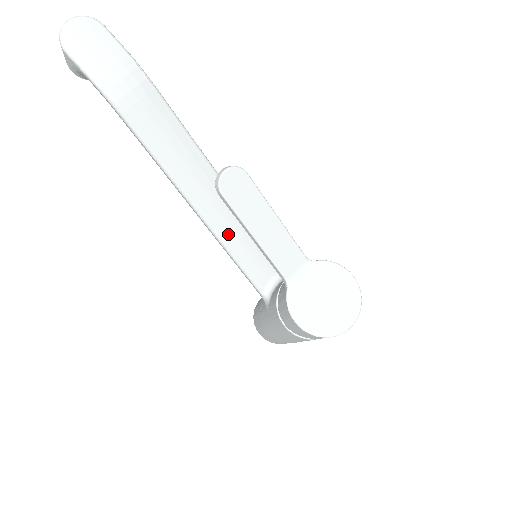
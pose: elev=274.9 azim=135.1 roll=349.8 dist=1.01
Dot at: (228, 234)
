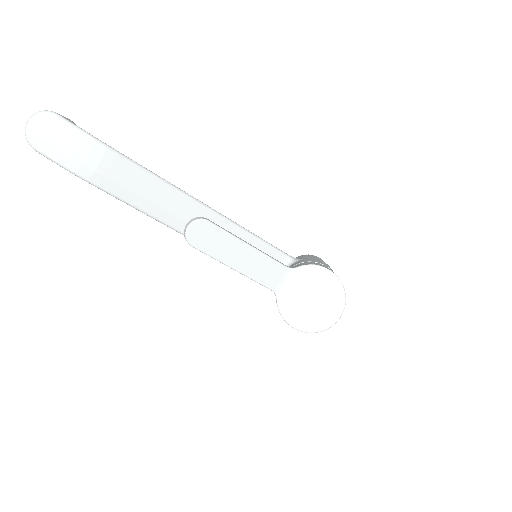
Dot at: occluded
